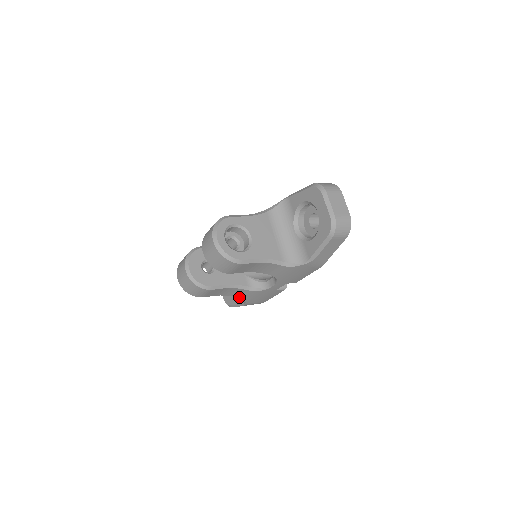
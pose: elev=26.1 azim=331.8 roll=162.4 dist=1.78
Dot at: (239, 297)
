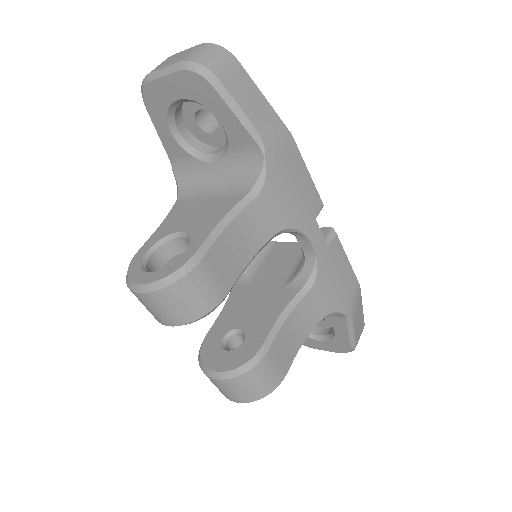
Dot at: (322, 317)
